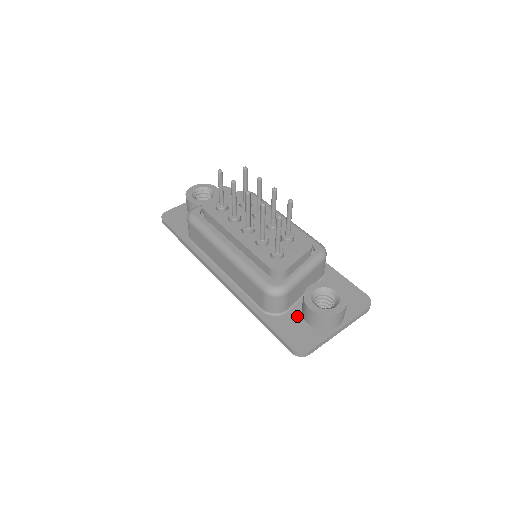
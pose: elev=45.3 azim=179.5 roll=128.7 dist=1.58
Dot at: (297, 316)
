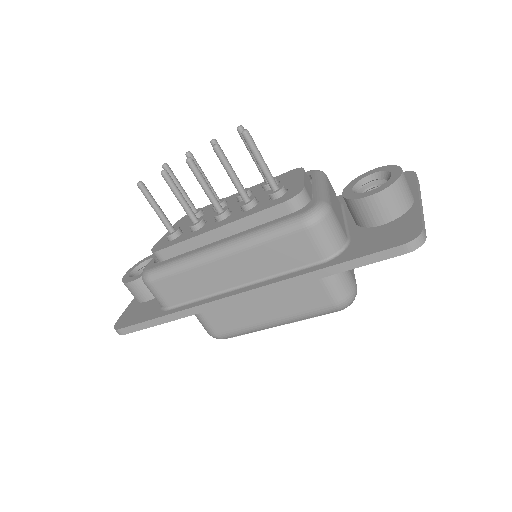
Dot at: (364, 232)
